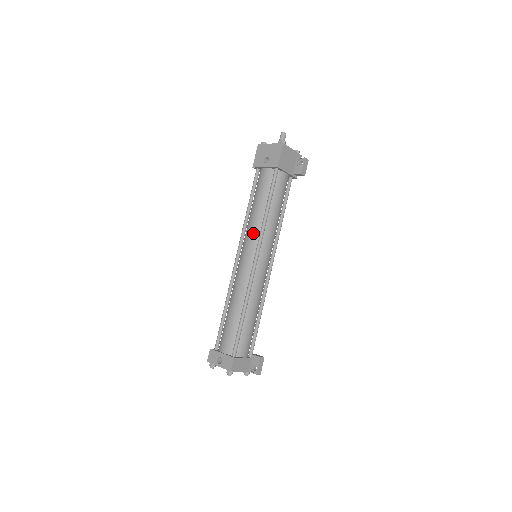
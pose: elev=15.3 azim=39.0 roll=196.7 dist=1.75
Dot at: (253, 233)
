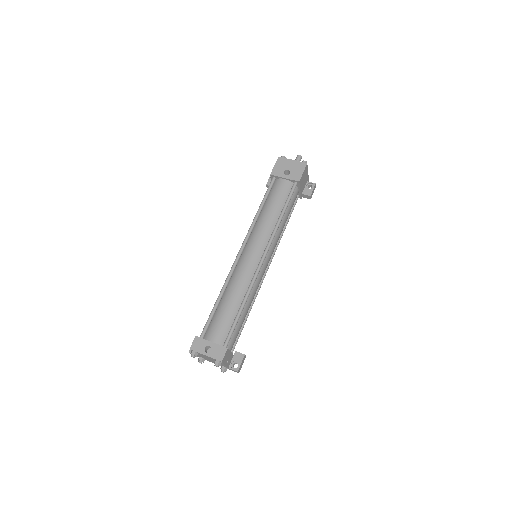
Dot at: (264, 233)
